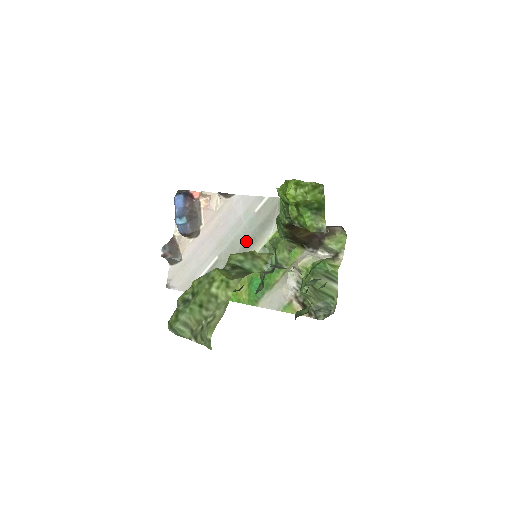
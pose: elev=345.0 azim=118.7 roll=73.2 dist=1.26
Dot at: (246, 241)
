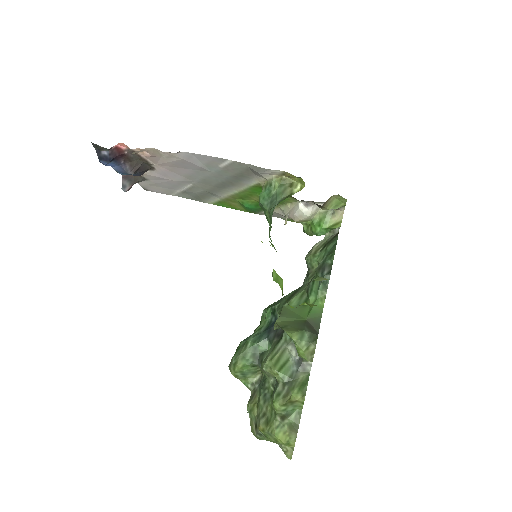
Dot at: (221, 182)
